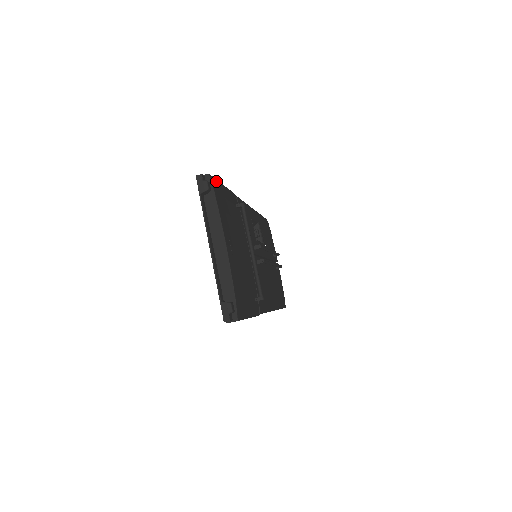
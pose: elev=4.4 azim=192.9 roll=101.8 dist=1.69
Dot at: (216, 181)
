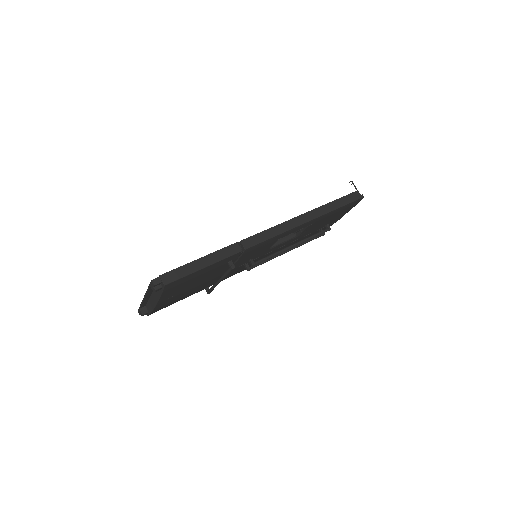
Dot at: (182, 278)
